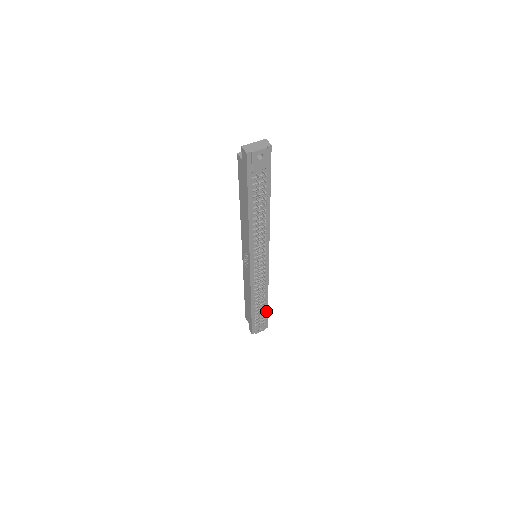
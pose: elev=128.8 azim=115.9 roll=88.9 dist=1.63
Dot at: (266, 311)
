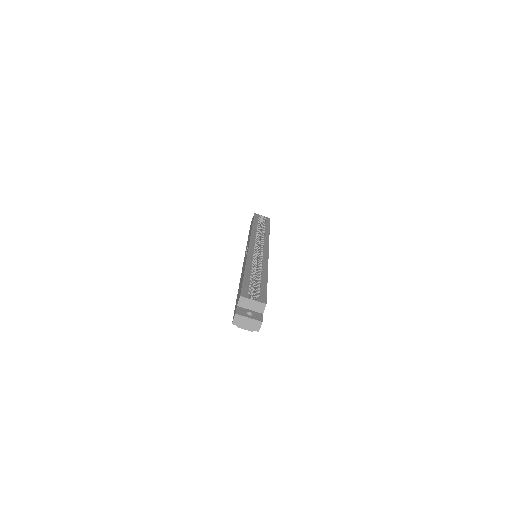
Dot at: occluded
